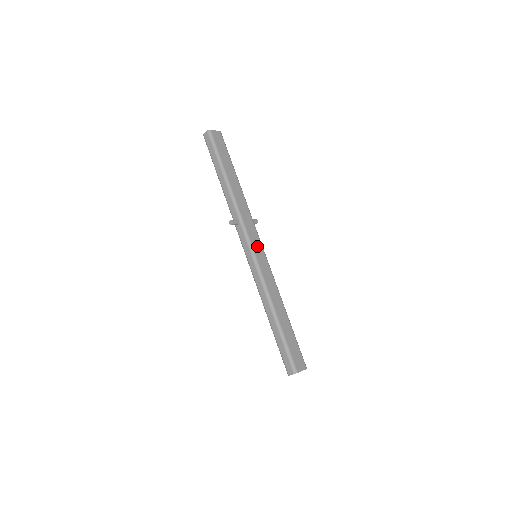
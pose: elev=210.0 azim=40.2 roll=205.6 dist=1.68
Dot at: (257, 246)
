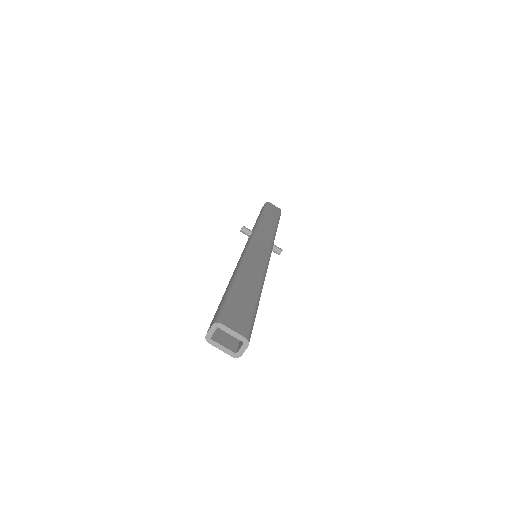
Dot at: (261, 246)
